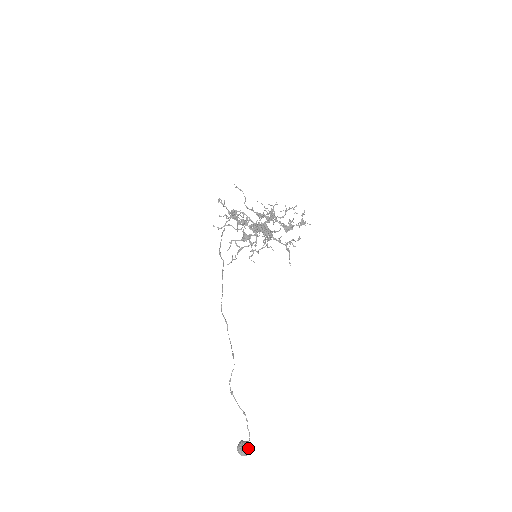
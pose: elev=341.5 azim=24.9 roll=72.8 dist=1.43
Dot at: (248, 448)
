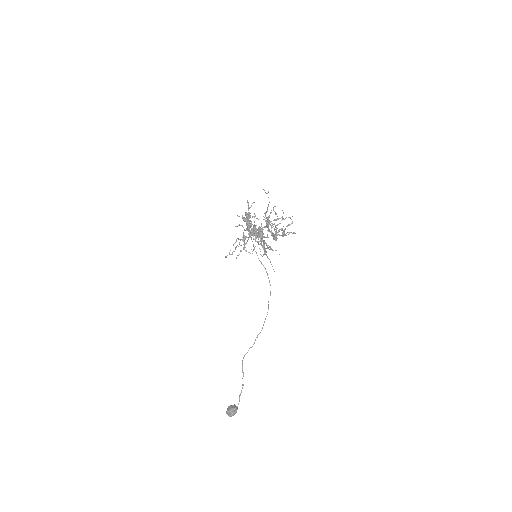
Dot at: (233, 412)
